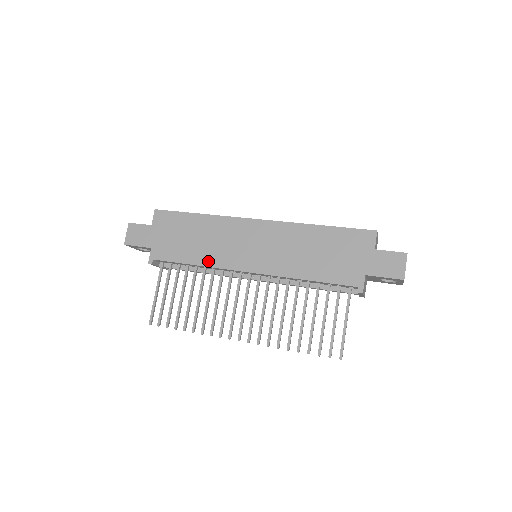
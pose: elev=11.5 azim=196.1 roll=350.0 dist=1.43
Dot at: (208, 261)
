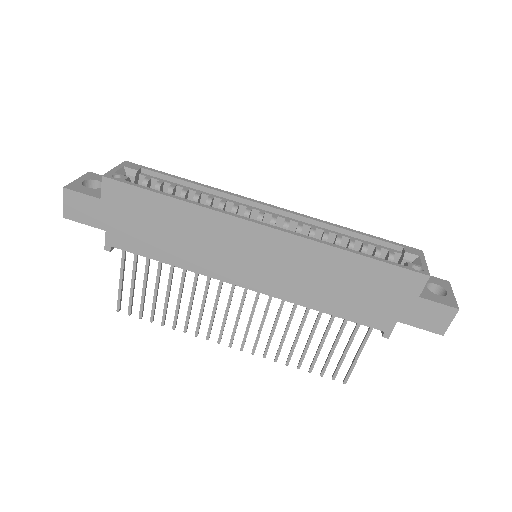
Dot at: (191, 265)
